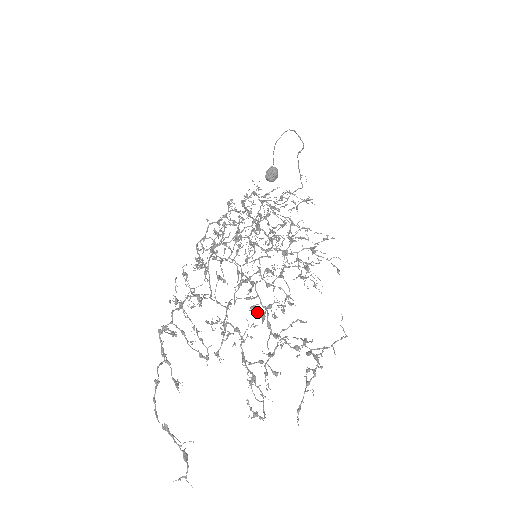
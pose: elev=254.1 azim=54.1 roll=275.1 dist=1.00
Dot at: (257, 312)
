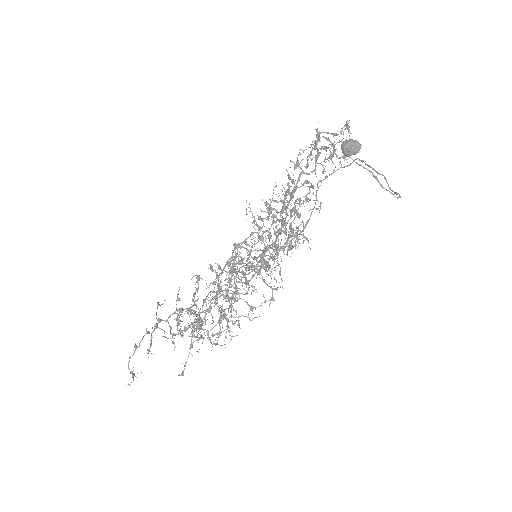
Dot at: occluded
